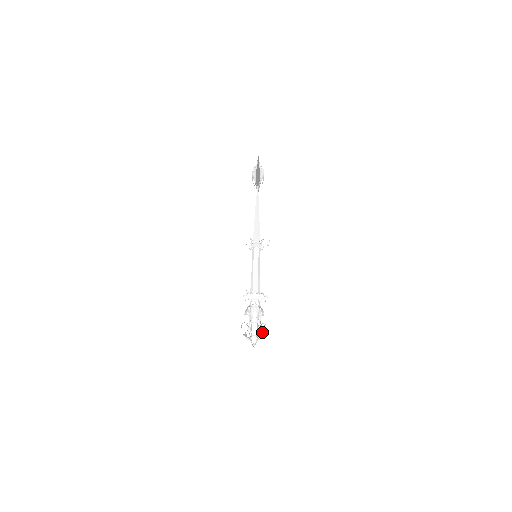
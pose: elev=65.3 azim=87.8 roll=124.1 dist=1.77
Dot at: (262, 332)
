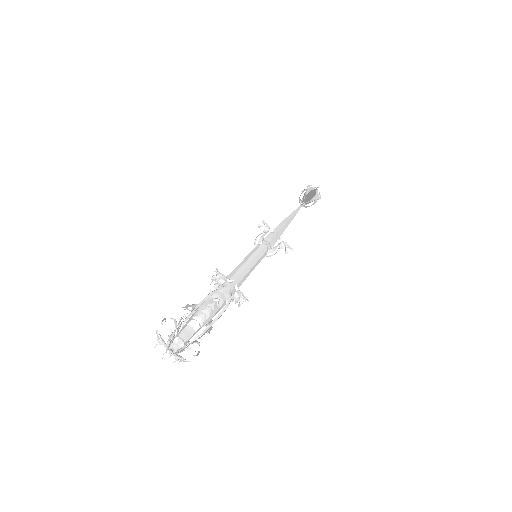
Dot at: occluded
